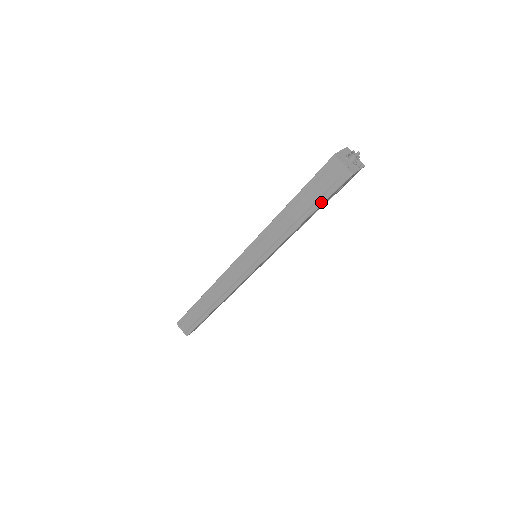
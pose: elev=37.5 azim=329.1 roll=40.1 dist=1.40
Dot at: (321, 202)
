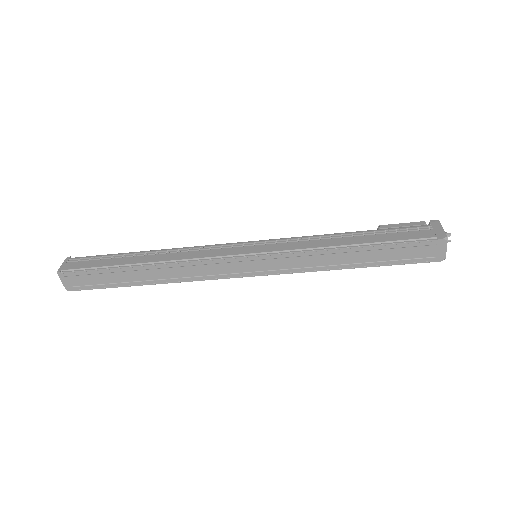
Dot at: (395, 263)
